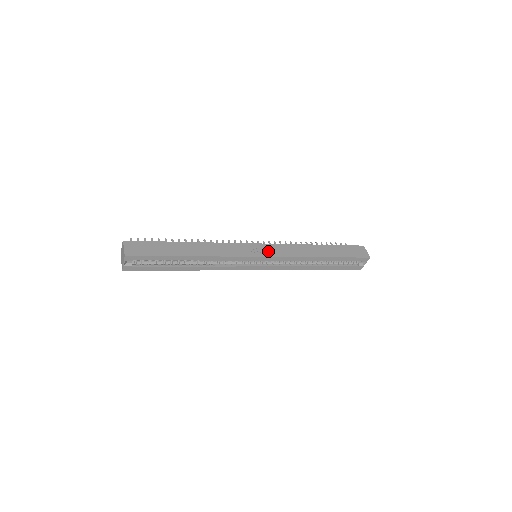
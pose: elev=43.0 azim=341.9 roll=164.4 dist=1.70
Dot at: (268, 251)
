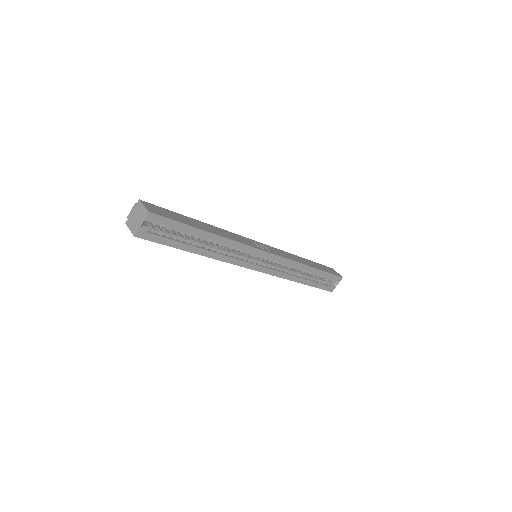
Dot at: (270, 250)
